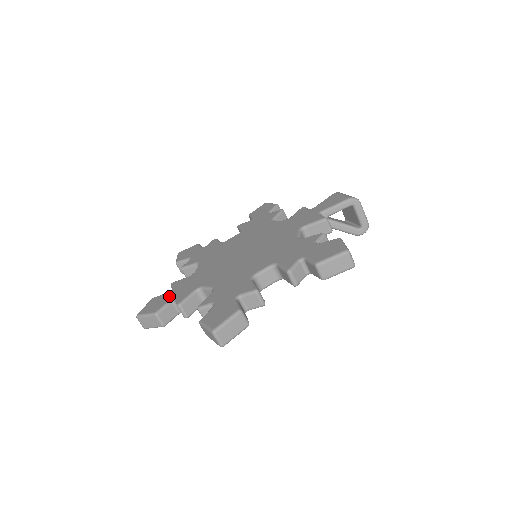
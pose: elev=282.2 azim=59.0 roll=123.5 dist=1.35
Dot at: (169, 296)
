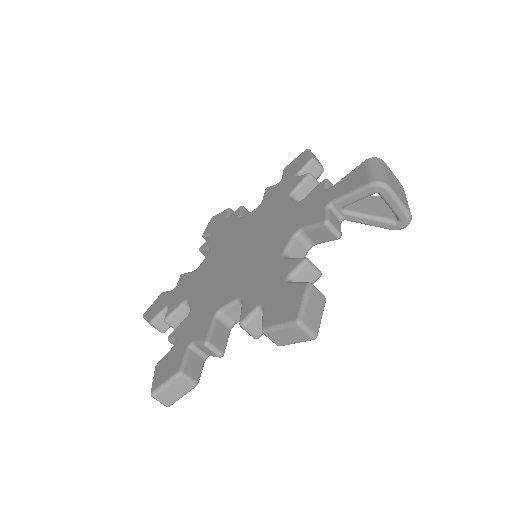
Dot at: (167, 299)
